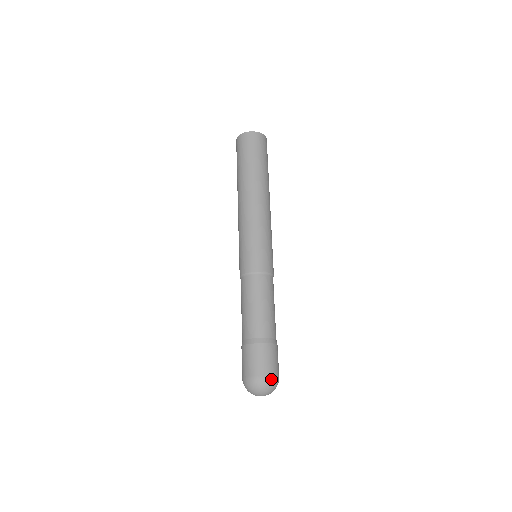
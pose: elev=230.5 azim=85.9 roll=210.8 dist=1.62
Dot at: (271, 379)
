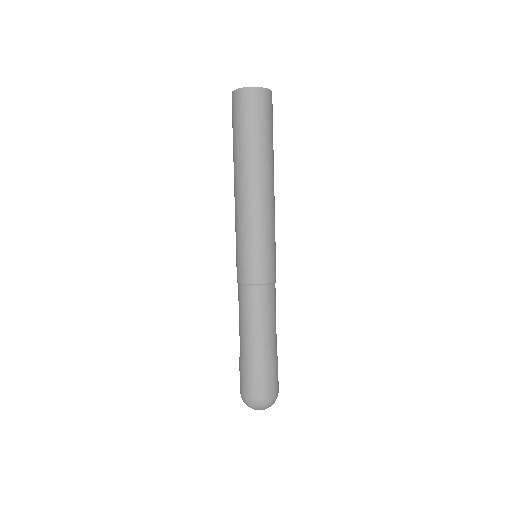
Dot at: (260, 401)
